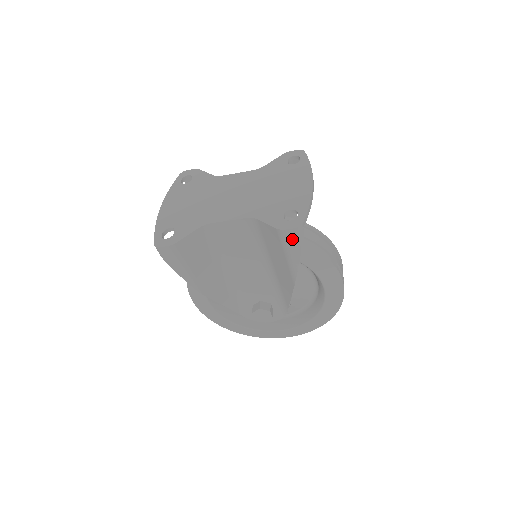
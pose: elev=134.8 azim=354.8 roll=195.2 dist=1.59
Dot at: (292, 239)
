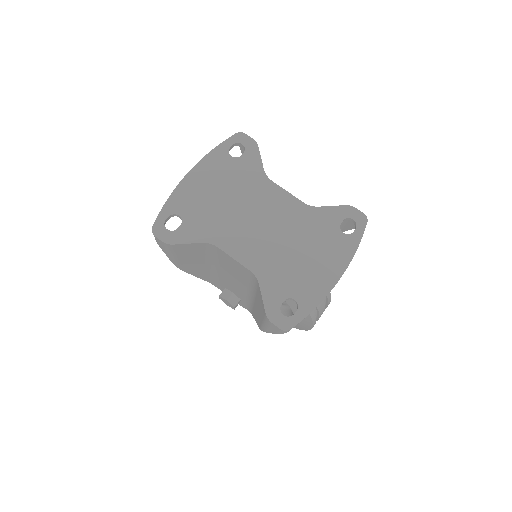
Dot at: (274, 327)
